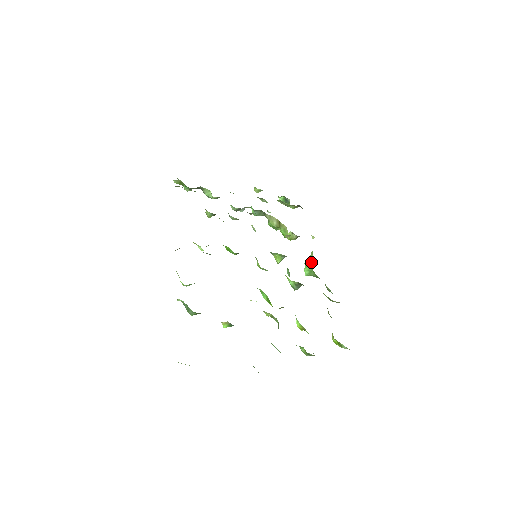
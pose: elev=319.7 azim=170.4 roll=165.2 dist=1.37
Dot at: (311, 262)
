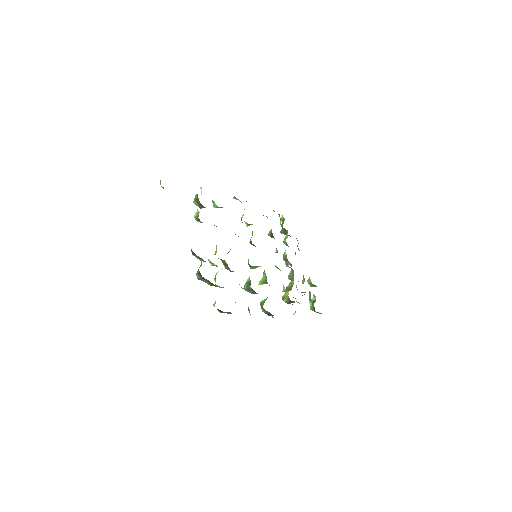
Dot at: occluded
